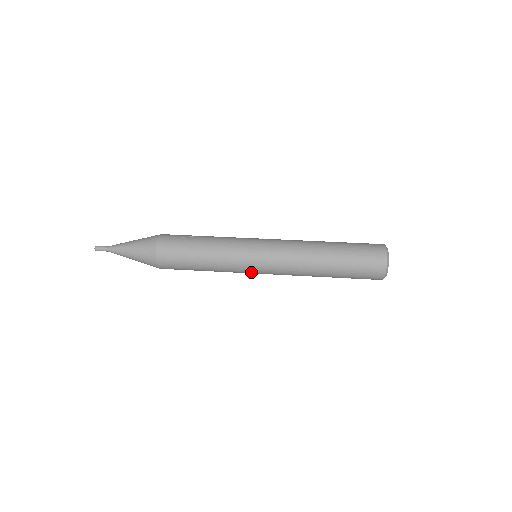
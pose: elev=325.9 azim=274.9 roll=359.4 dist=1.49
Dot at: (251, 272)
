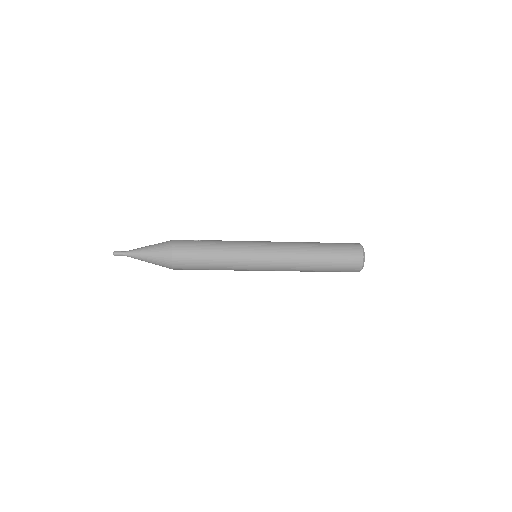
Dot at: (253, 267)
